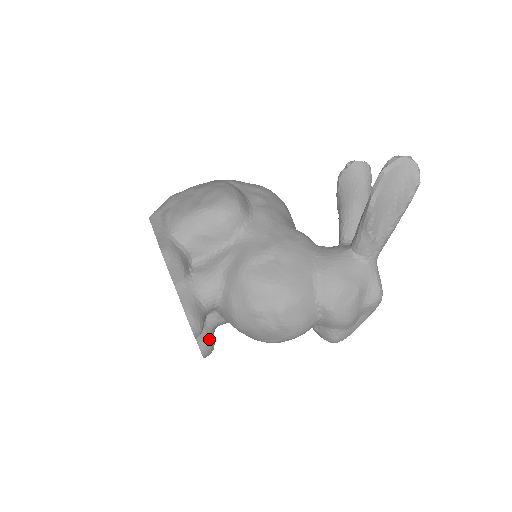
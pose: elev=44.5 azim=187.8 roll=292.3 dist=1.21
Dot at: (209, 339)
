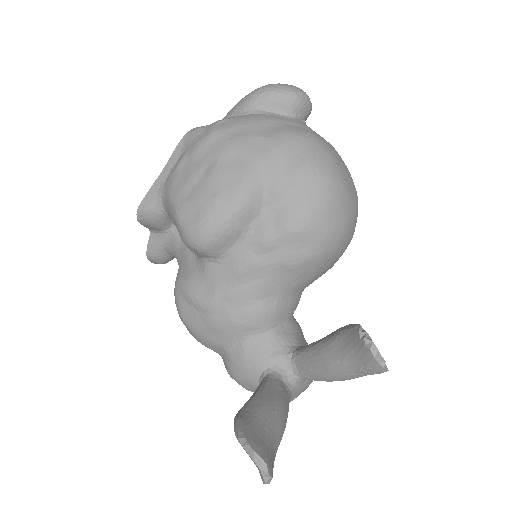
Dot at: occluded
